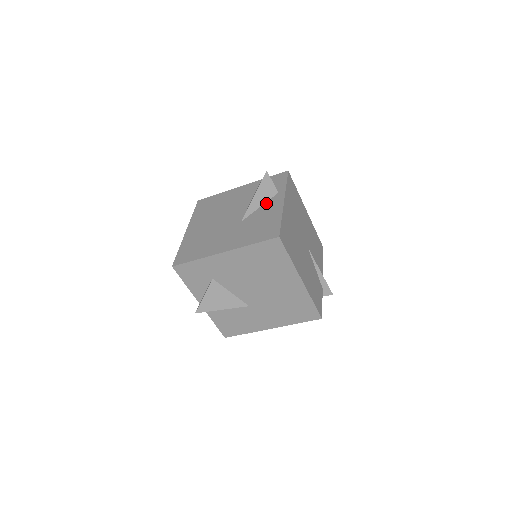
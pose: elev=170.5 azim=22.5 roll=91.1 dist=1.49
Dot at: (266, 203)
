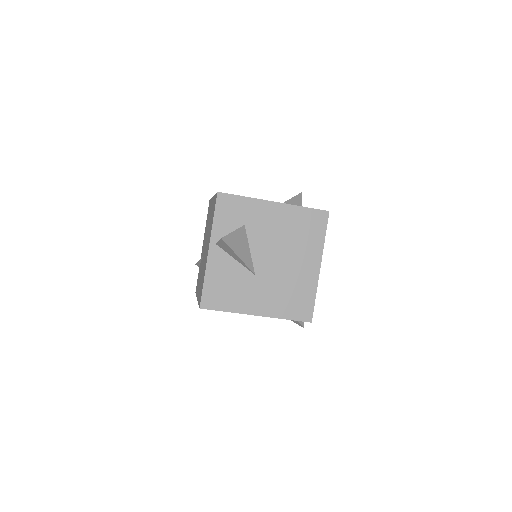
Dot at: occluded
